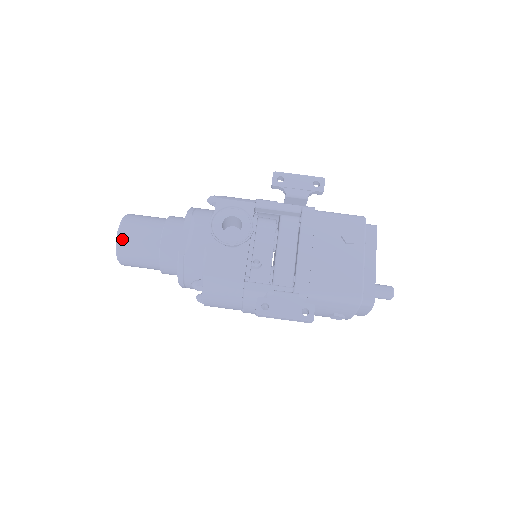
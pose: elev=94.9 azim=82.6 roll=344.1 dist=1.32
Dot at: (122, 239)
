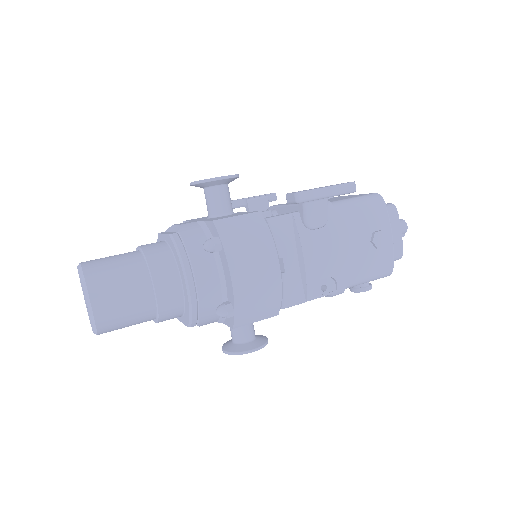
Dot at: (87, 265)
